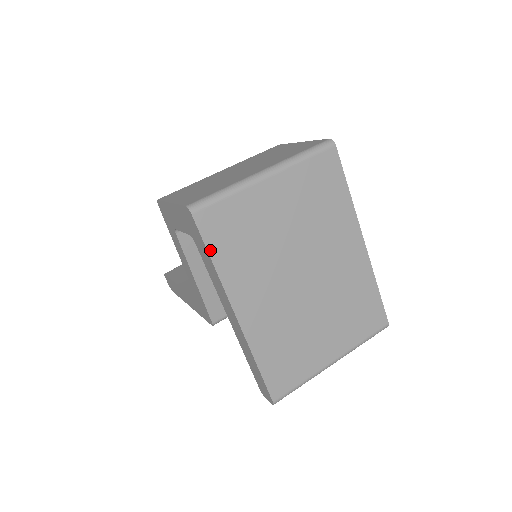
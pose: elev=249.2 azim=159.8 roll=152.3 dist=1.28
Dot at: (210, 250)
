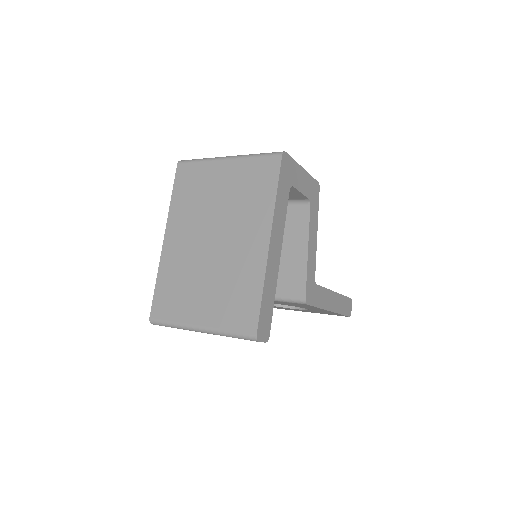
Dot at: (174, 189)
